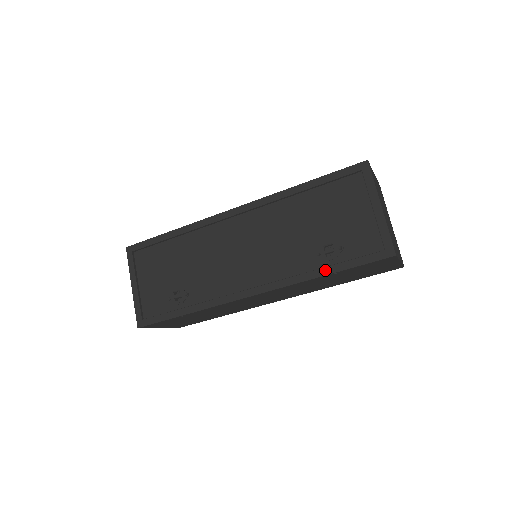
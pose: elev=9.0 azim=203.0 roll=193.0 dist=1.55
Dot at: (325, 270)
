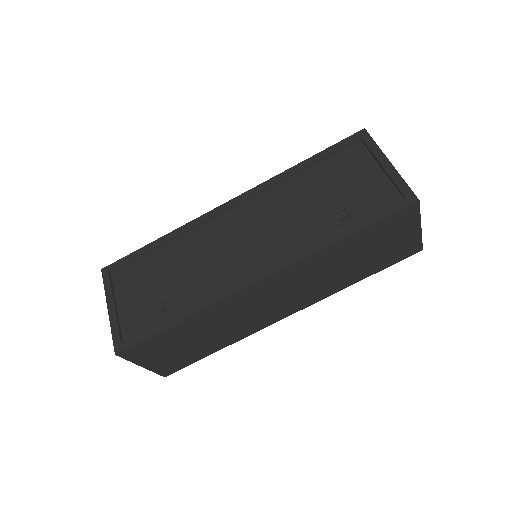
Dot at: (342, 233)
